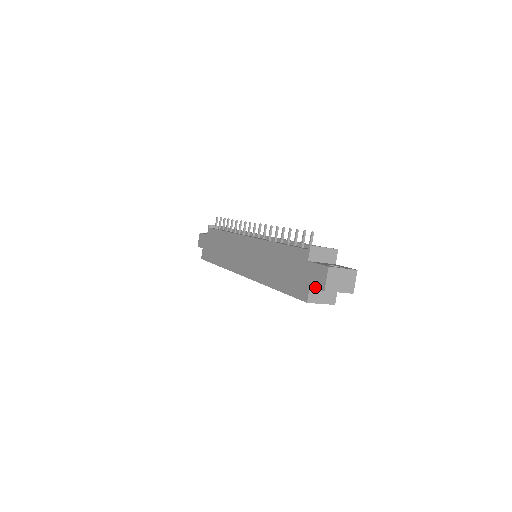
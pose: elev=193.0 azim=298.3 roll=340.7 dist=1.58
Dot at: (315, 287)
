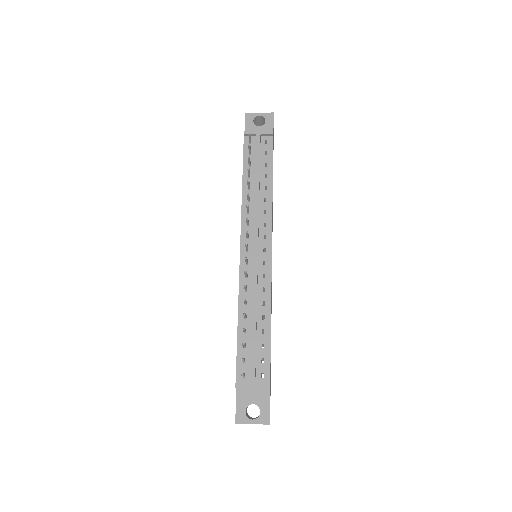
Dot at: occluded
